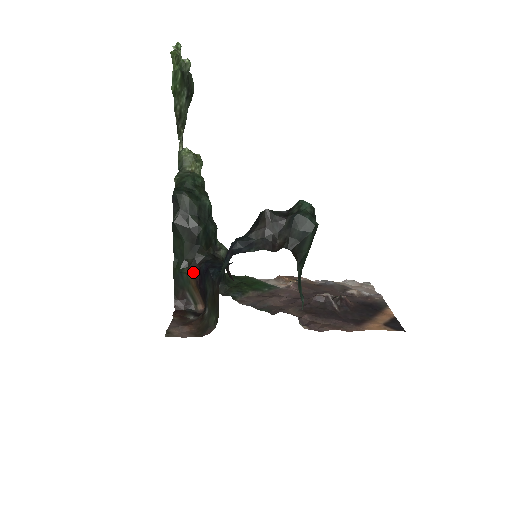
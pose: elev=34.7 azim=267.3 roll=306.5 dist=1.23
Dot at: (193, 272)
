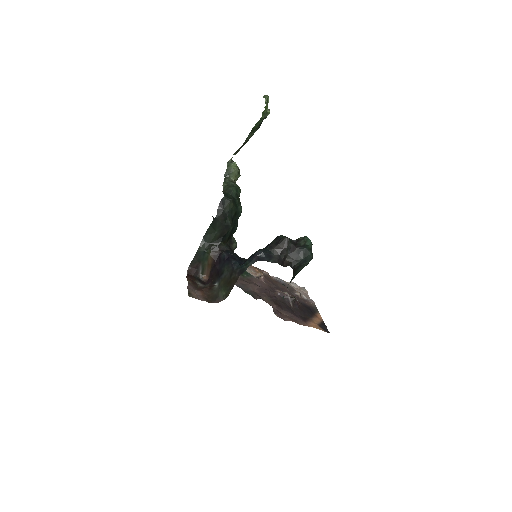
Dot at: (214, 254)
